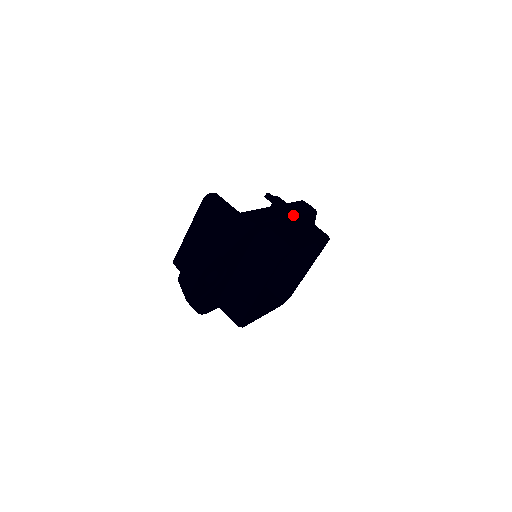
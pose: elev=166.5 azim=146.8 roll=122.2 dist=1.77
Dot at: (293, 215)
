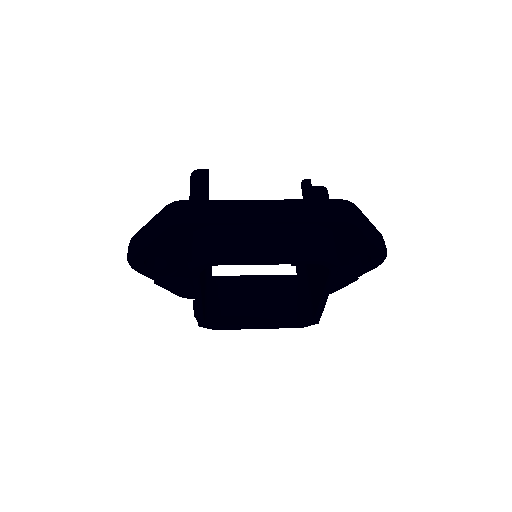
Dot at: (280, 218)
